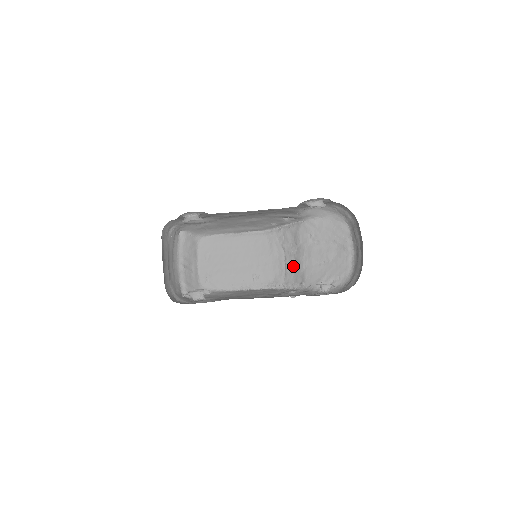
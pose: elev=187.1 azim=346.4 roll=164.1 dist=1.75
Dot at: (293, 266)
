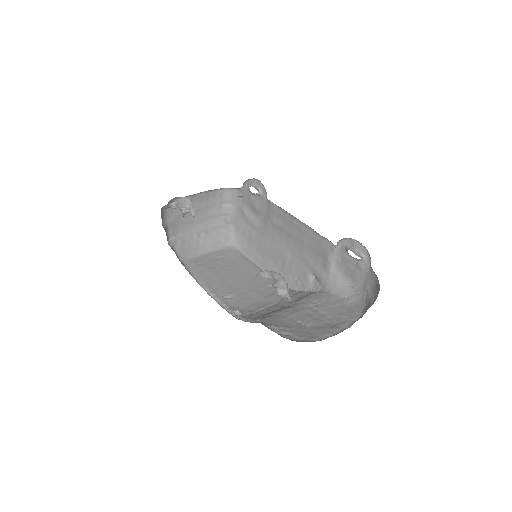
Dot at: (269, 312)
